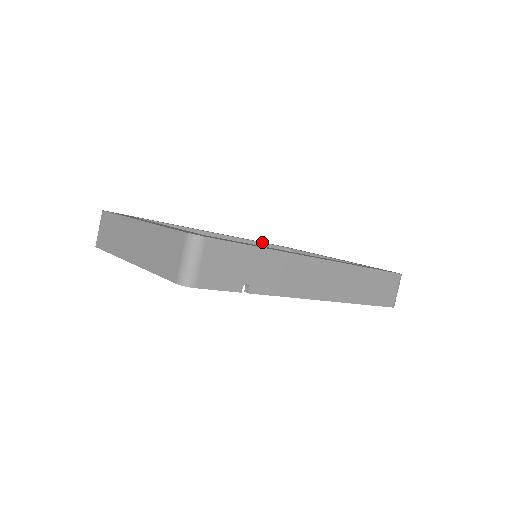
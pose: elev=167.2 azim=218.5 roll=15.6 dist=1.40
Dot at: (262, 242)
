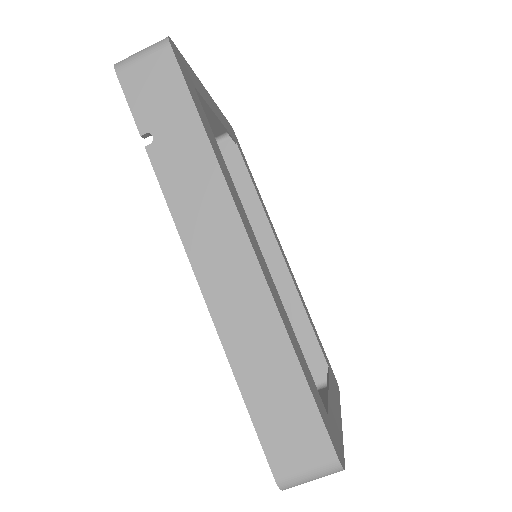
Dot at: (312, 323)
